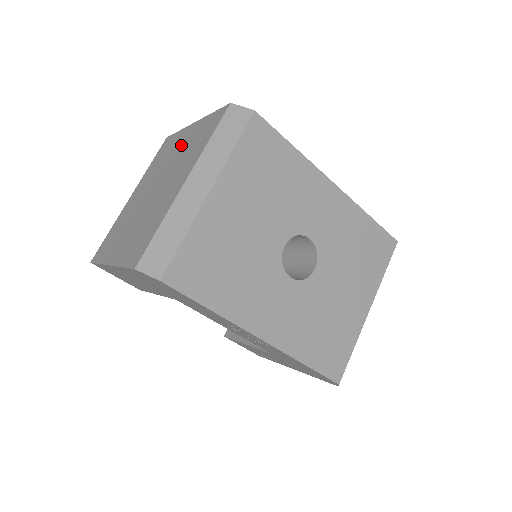
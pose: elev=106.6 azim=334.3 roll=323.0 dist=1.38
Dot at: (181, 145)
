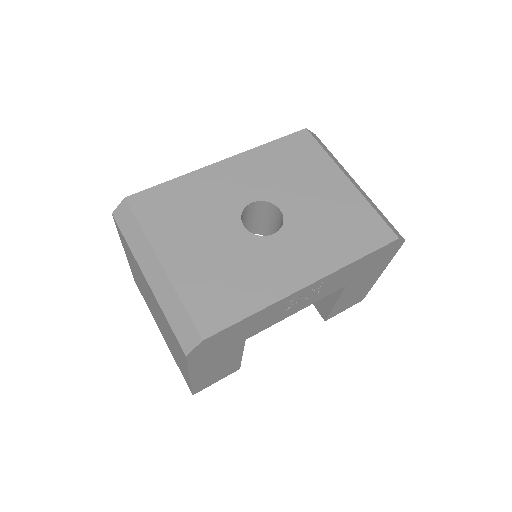
Dot at: occluded
